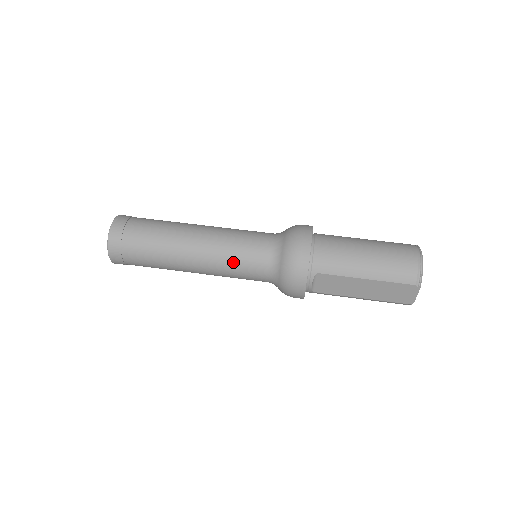
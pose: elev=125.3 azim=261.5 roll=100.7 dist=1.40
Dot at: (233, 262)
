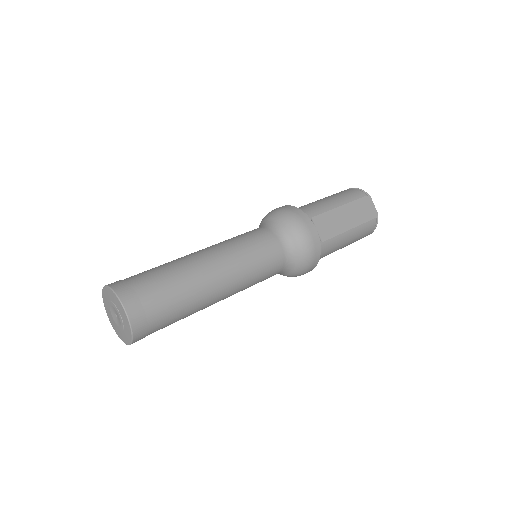
Dot at: (248, 247)
